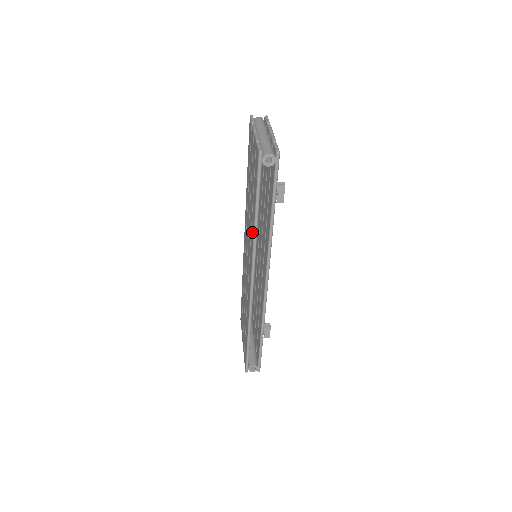
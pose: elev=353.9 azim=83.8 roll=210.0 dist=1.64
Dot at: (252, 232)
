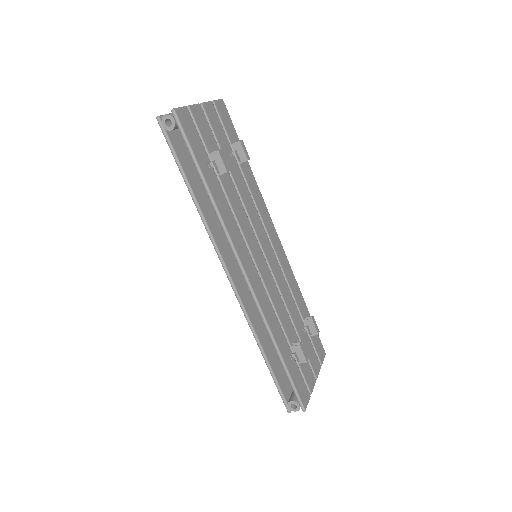
Dot at: occluded
